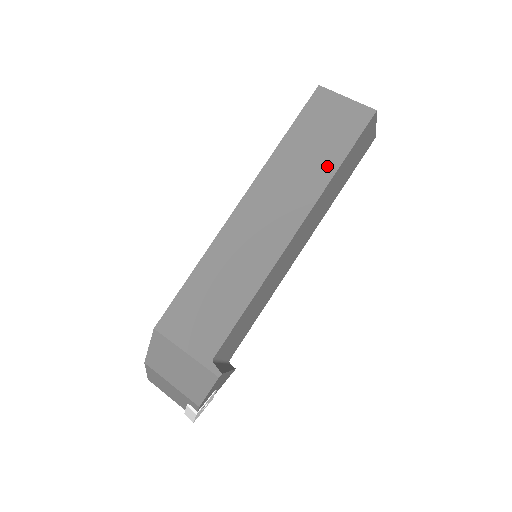
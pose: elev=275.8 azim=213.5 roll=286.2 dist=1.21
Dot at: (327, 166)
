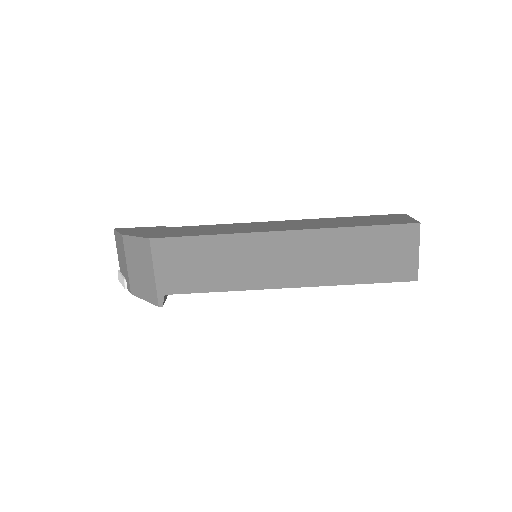
Dot at: (353, 275)
